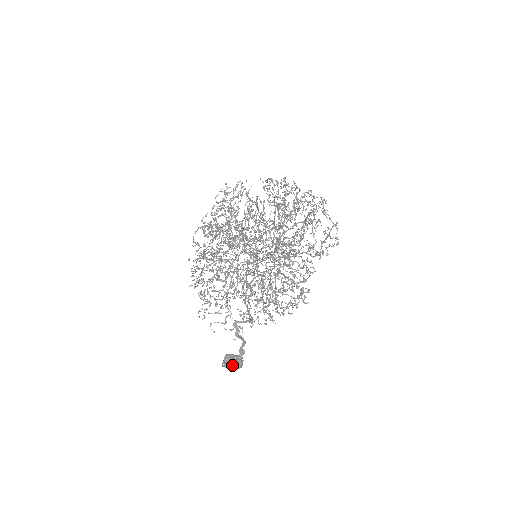
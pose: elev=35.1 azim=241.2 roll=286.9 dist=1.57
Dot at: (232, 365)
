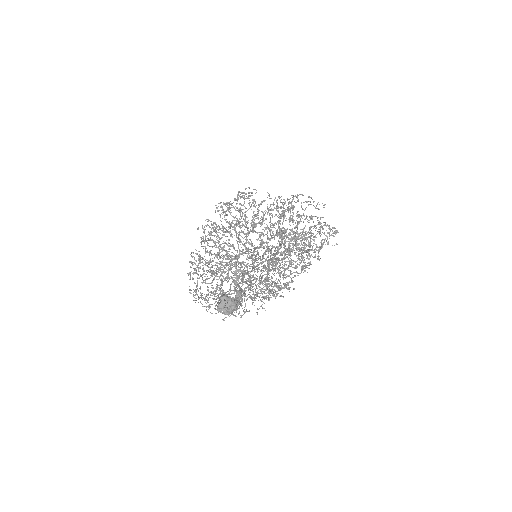
Dot at: (228, 299)
